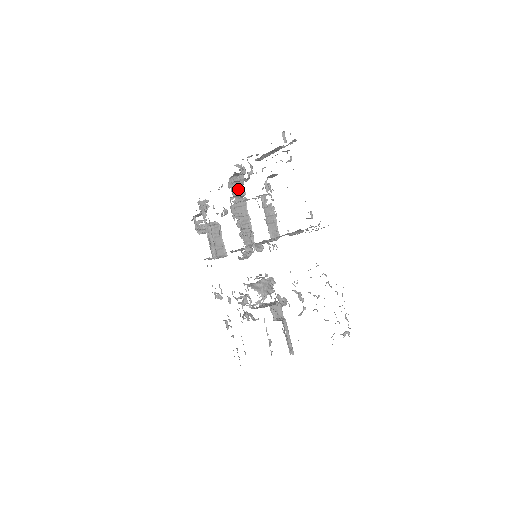
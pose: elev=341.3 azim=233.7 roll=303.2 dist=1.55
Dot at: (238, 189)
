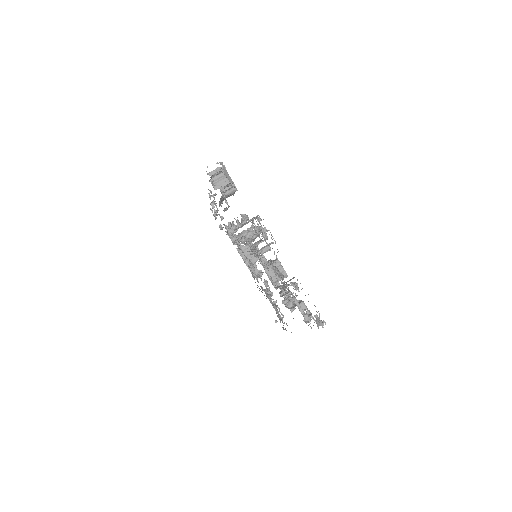
Dot at: occluded
